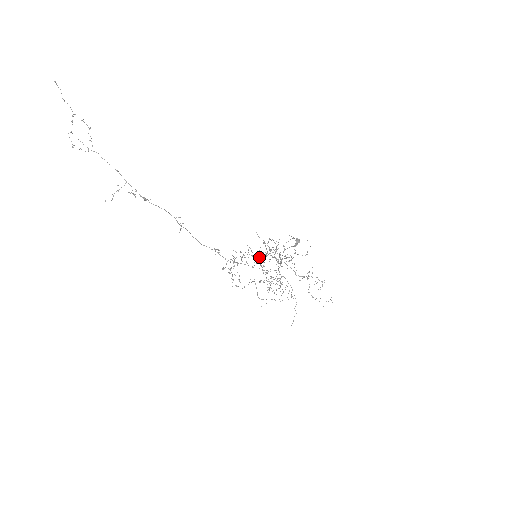
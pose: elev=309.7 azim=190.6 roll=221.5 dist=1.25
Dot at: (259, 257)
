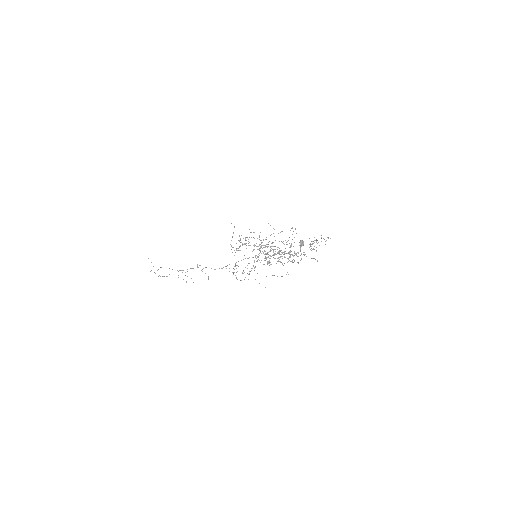
Dot at: (259, 255)
